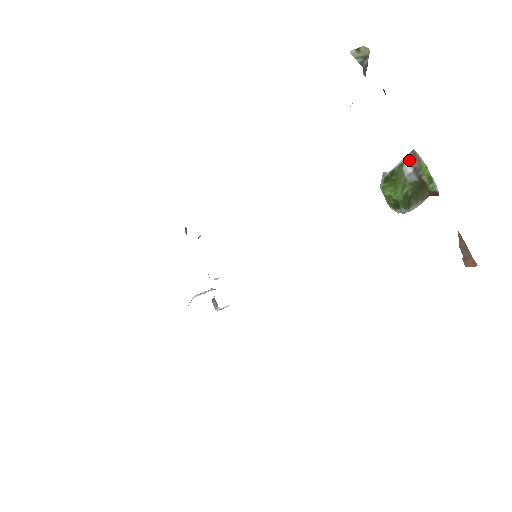
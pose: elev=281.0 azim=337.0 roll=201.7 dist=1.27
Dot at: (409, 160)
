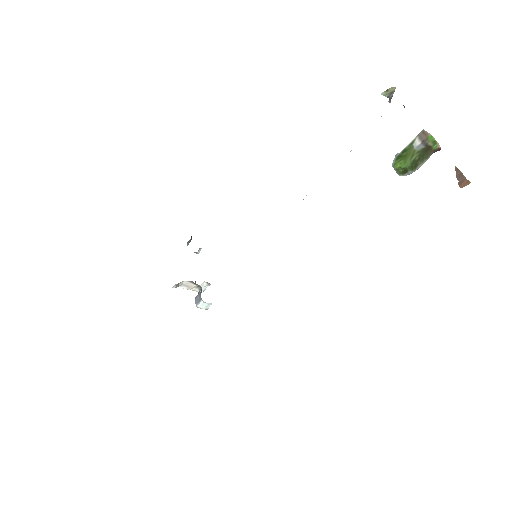
Dot at: (419, 137)
